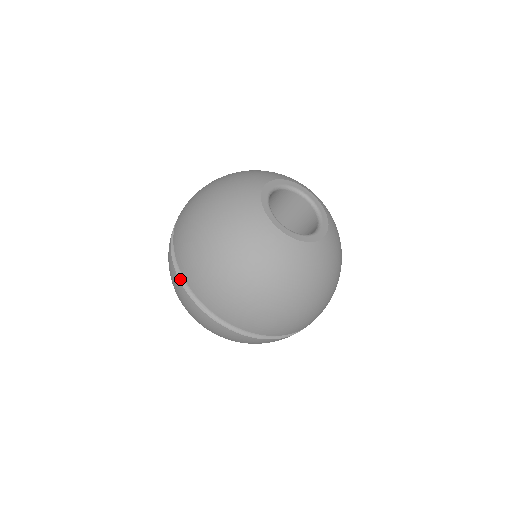
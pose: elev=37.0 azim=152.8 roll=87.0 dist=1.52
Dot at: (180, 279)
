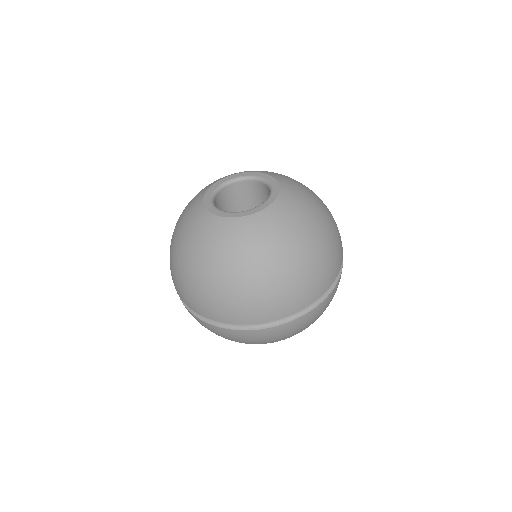
Dot at: (235, 329)
